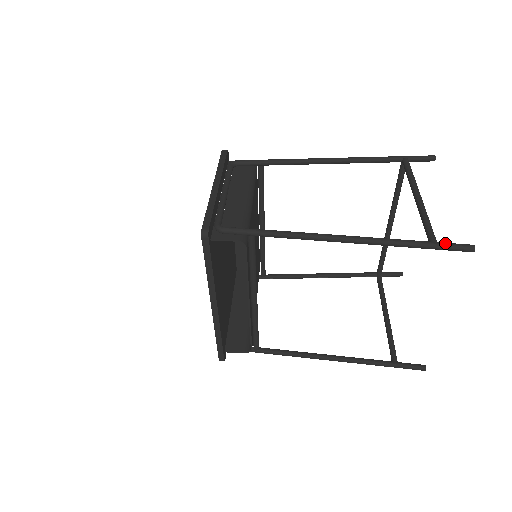
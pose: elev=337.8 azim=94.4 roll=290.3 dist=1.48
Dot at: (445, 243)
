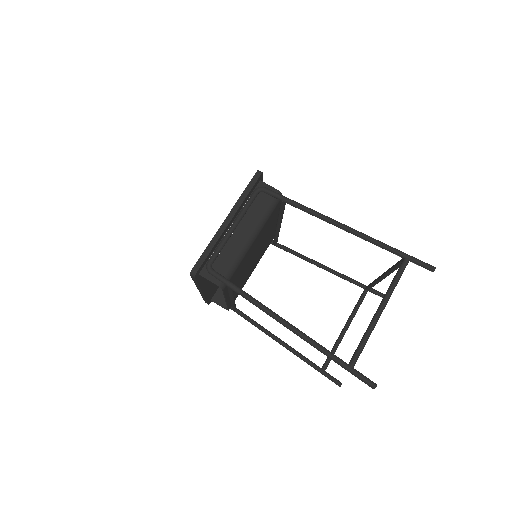
Dot at: (357, 373)
